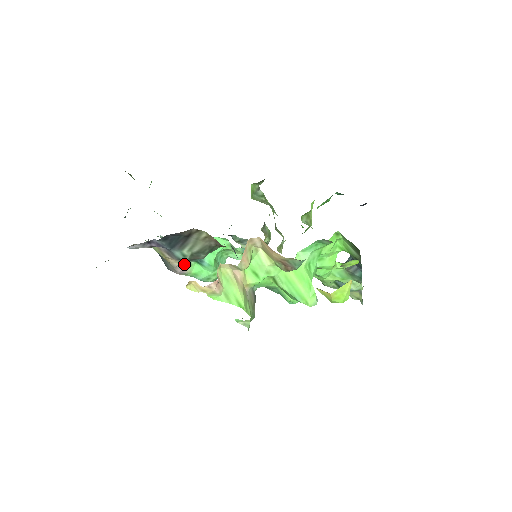
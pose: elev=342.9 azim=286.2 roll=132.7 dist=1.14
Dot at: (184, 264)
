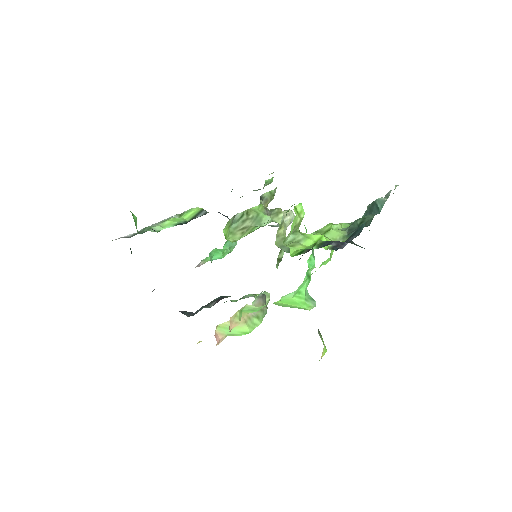
Dot at: (198, 264)
